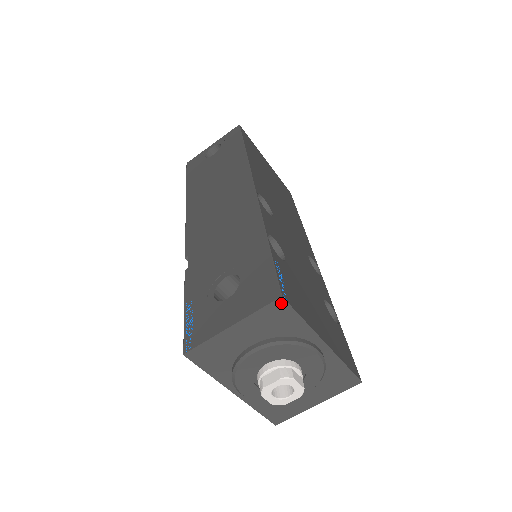
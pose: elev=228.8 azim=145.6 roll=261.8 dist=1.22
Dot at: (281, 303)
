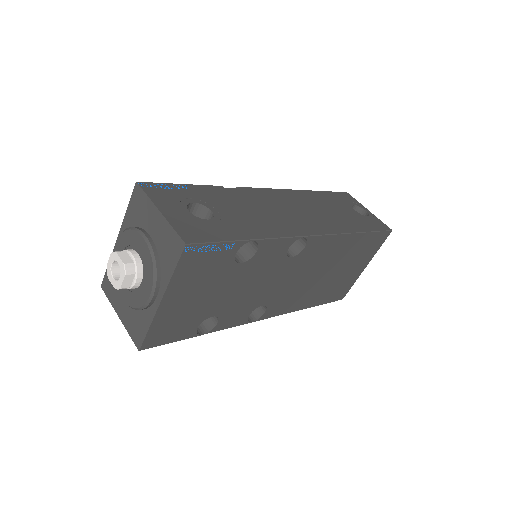
Dot at: (181, 246)
